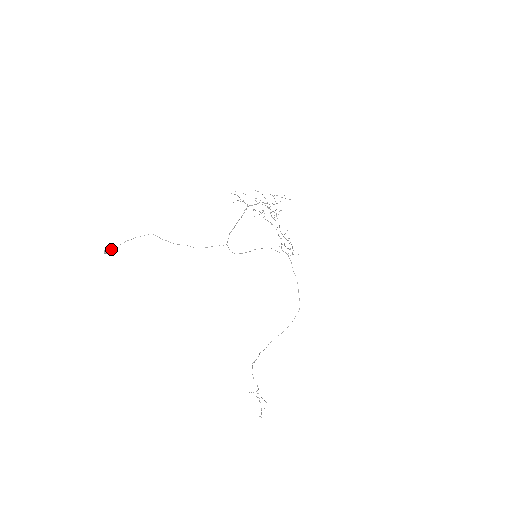
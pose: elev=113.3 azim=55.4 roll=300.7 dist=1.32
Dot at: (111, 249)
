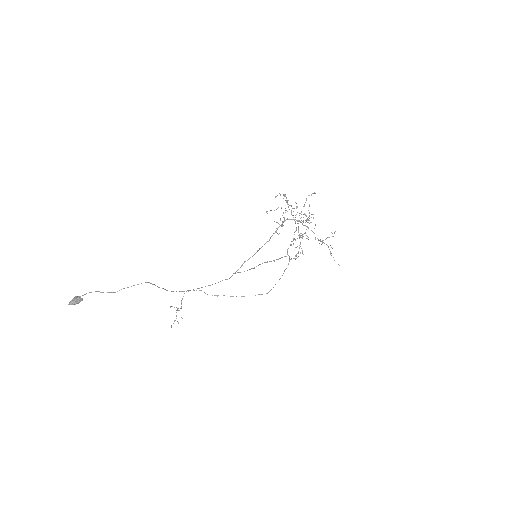
Dot at: (82, 300)
